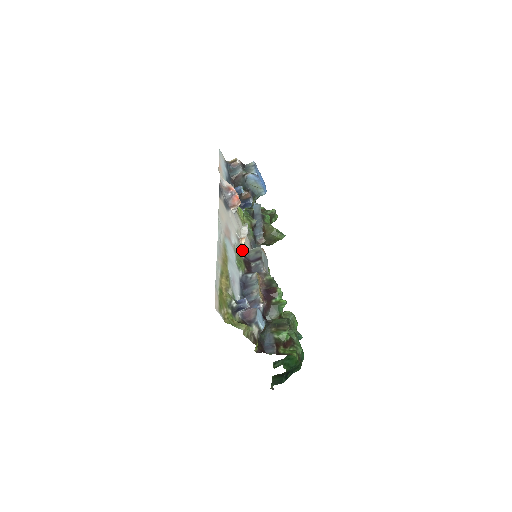
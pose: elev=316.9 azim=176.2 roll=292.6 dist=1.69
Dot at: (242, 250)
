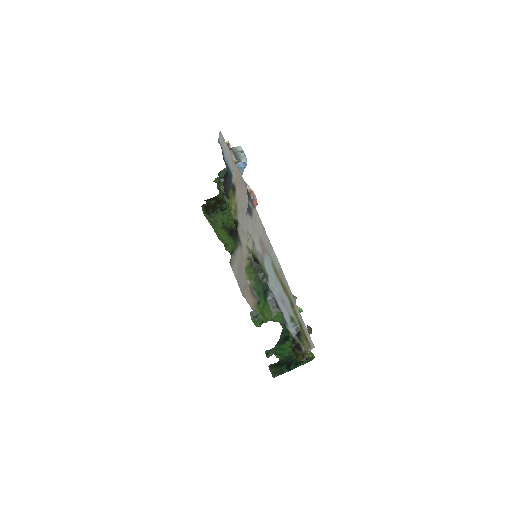
Dot at: (256, 255)
